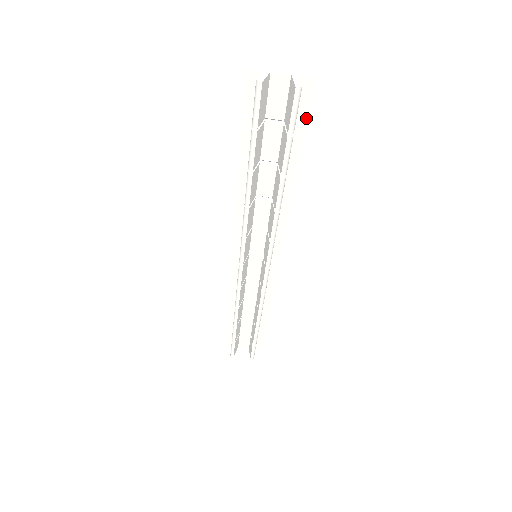
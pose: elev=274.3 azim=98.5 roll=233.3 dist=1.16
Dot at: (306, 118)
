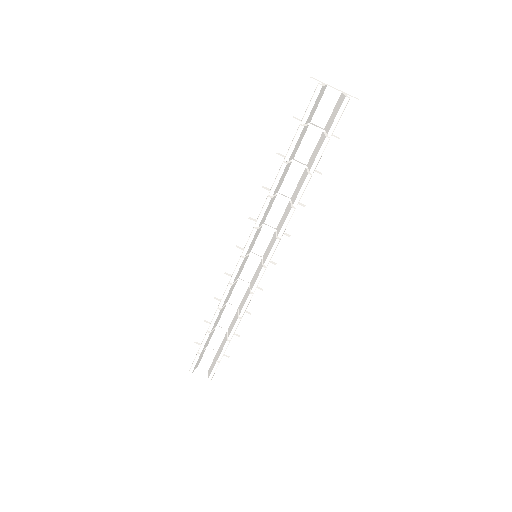
Dot at: (341, 131)
